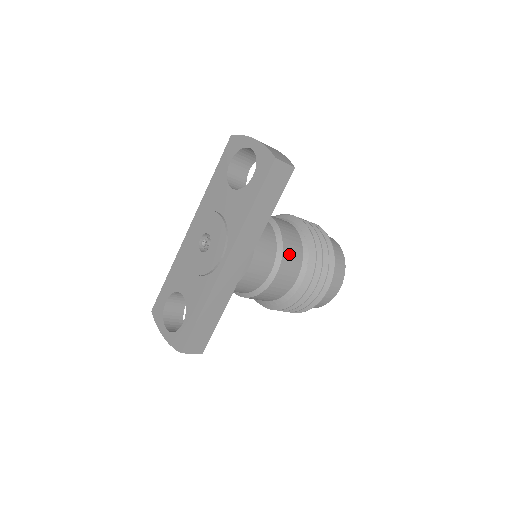
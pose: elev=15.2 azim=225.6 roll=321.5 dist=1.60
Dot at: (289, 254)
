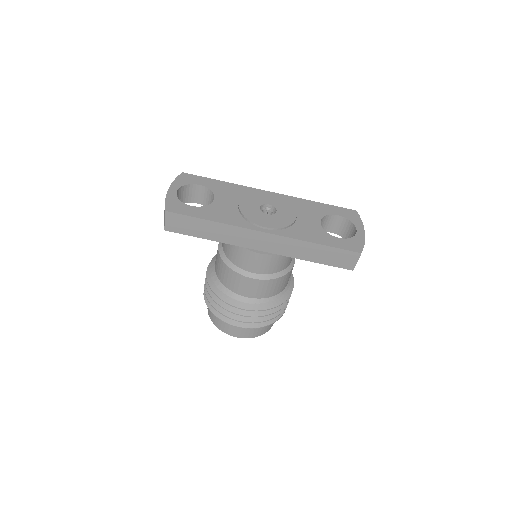
Dot at: (272, 285)
